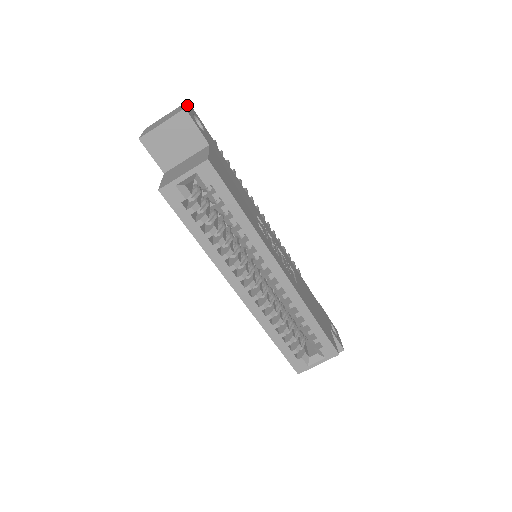
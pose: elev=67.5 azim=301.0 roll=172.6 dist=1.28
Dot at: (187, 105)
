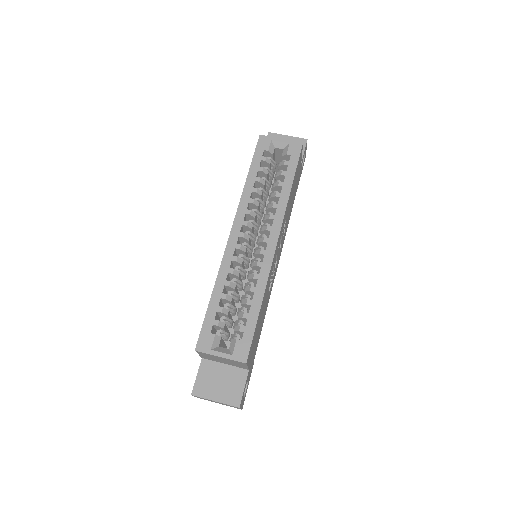
Dot at: (306, 148)
